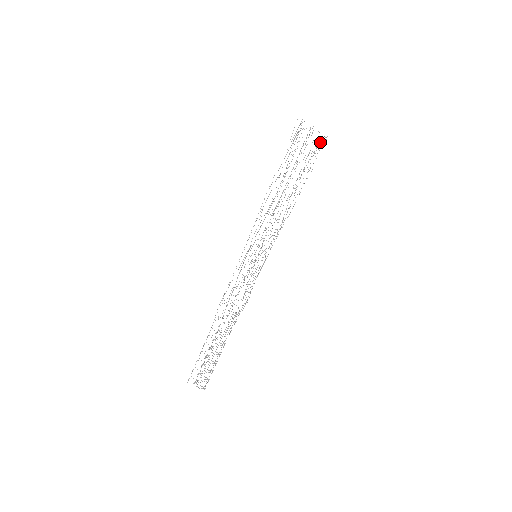
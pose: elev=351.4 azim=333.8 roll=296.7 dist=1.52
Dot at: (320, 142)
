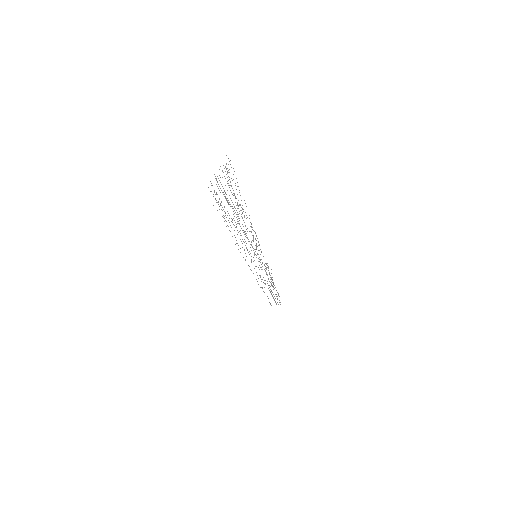
Dot at: occluded
